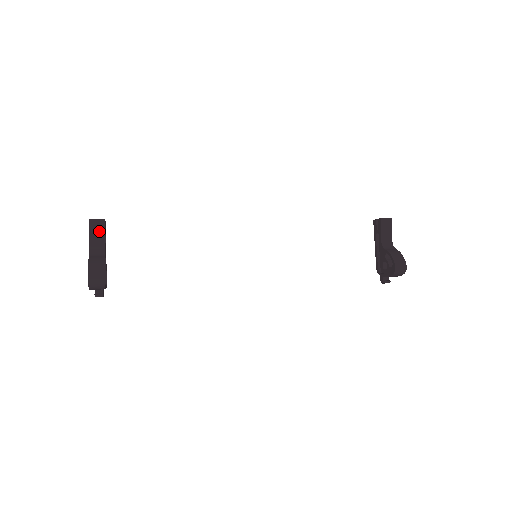
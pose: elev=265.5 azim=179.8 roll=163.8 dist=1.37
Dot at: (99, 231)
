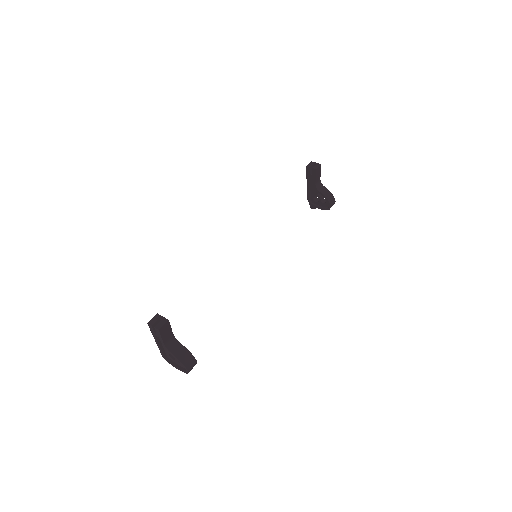
Dot at: (167, 330)
